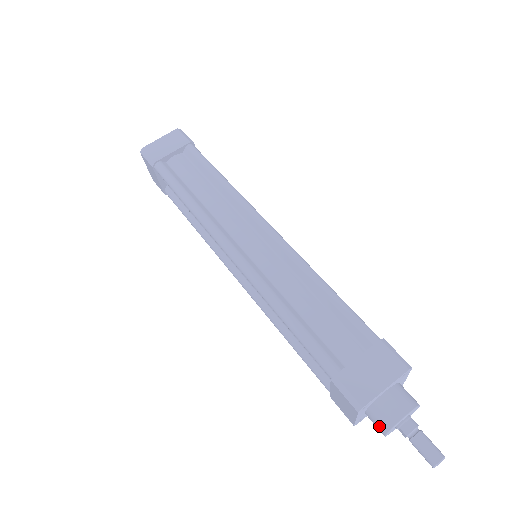
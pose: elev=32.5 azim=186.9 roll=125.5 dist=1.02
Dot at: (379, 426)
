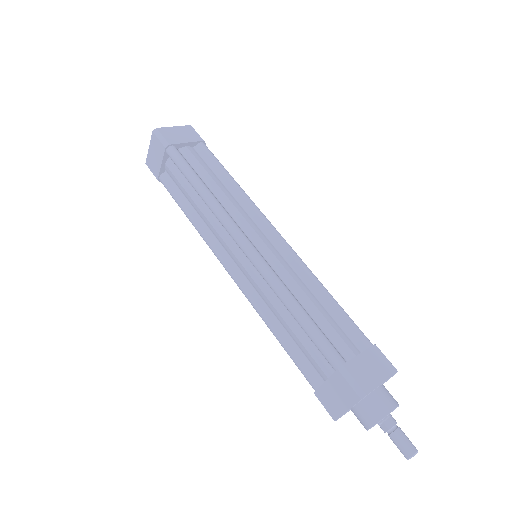
Dot at: (368, 418)
